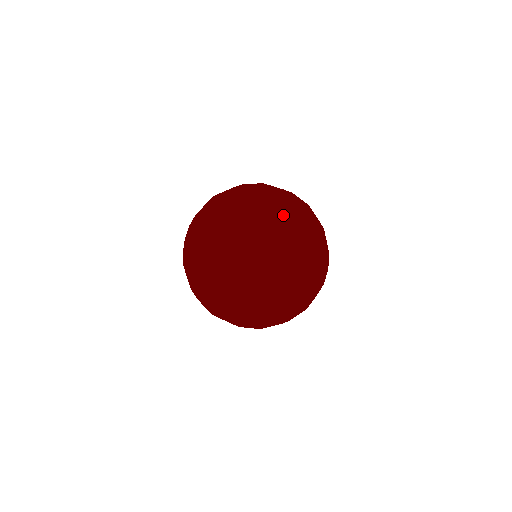
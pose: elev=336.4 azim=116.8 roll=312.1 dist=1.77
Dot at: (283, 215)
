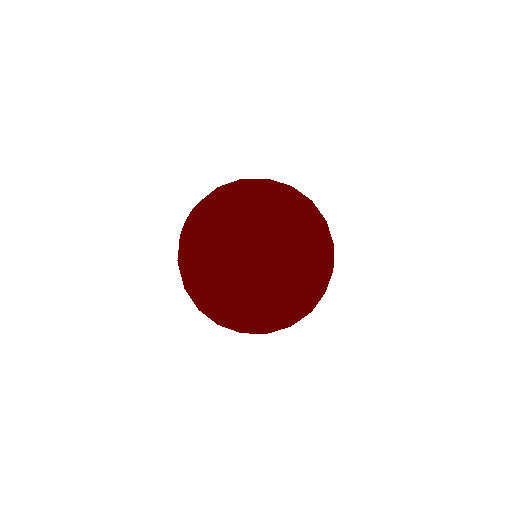
Dot at: (311, 241)
